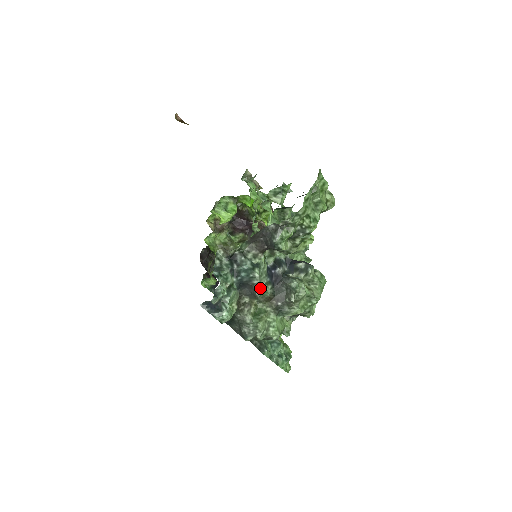
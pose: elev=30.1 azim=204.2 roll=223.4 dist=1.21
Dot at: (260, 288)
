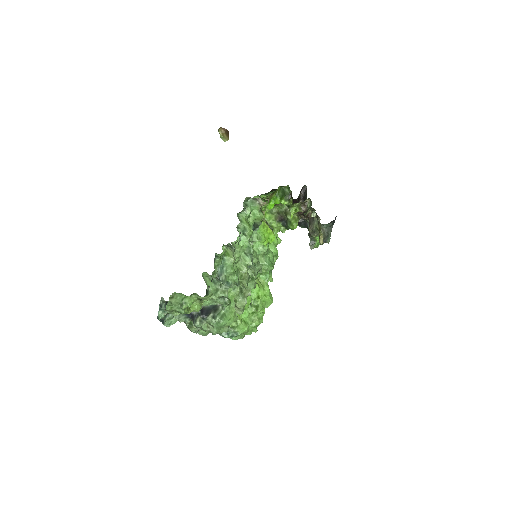
Dot at: (180, 320)
